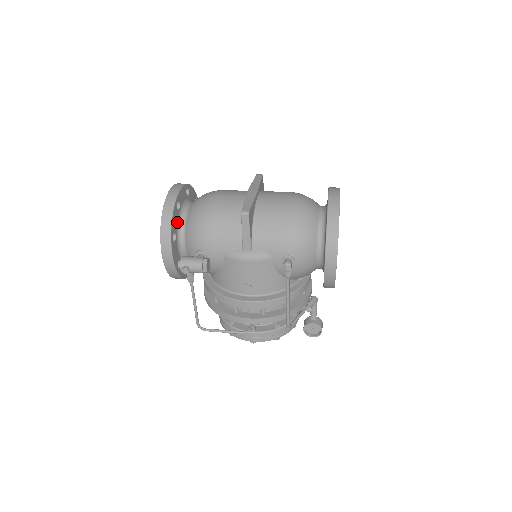
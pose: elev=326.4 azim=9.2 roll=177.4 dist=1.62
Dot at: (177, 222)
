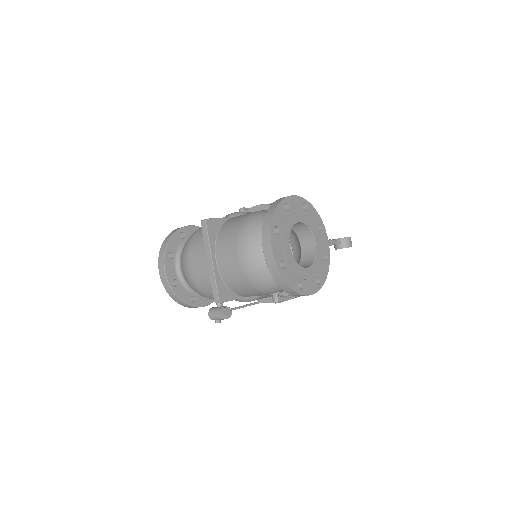
Dot at: (185, 289)
